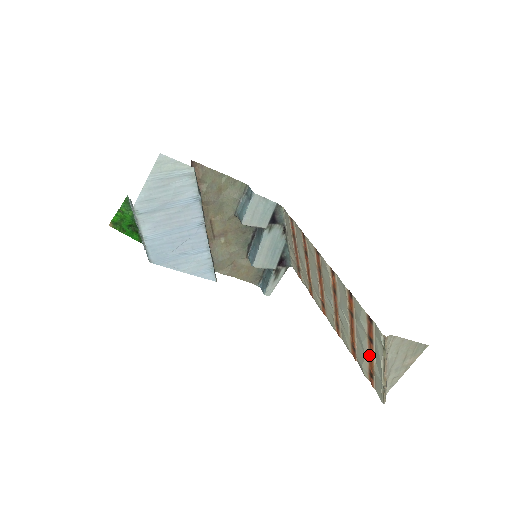
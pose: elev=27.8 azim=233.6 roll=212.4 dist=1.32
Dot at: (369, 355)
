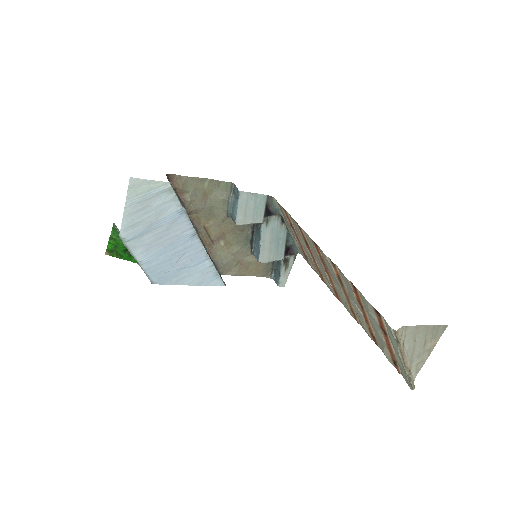
Dot at: (387, 345)
